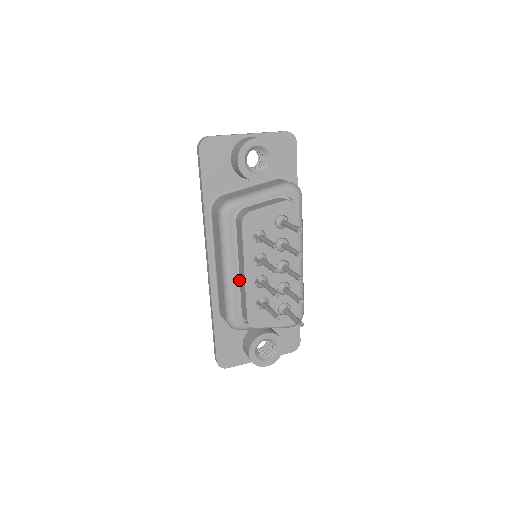
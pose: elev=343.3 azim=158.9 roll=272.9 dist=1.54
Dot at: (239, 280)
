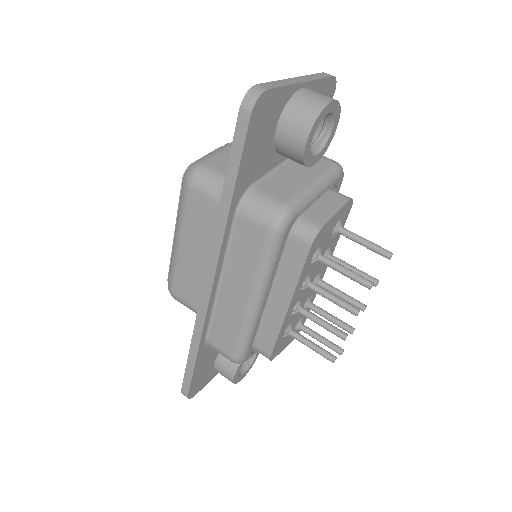
Dot at: (263, 308)
